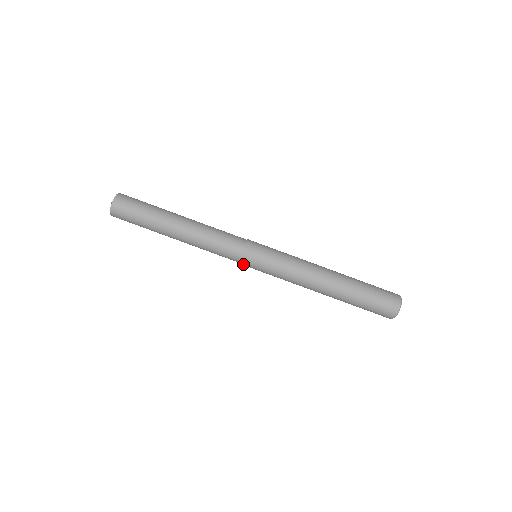
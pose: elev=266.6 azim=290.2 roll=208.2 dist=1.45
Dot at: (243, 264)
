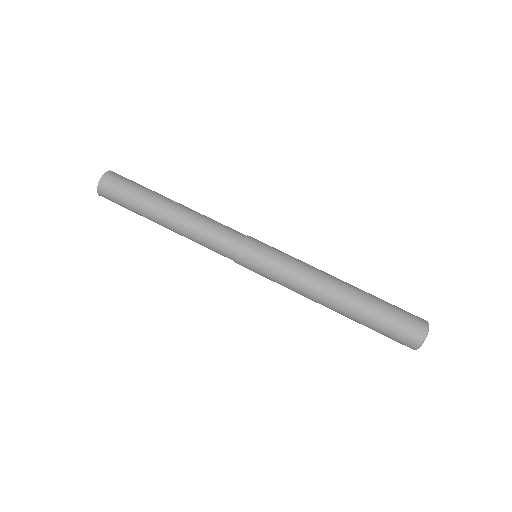
Dot at: occluded
